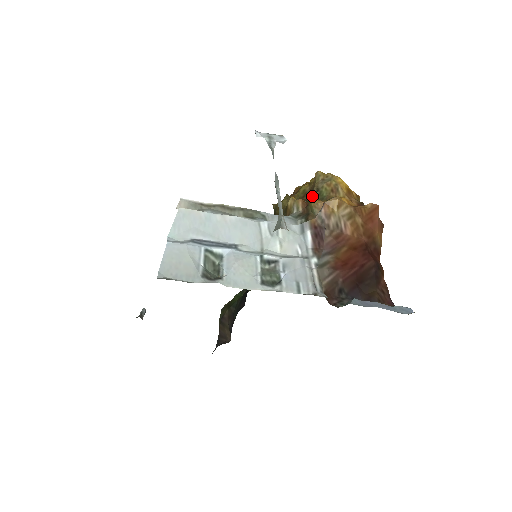
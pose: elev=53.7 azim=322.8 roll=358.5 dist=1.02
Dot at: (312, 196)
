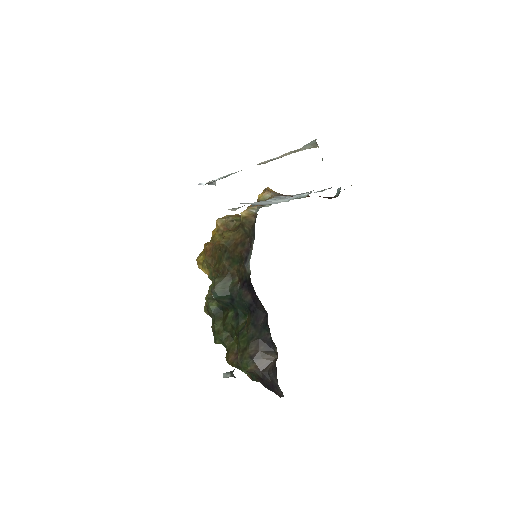
Dot at: (233, 226)
